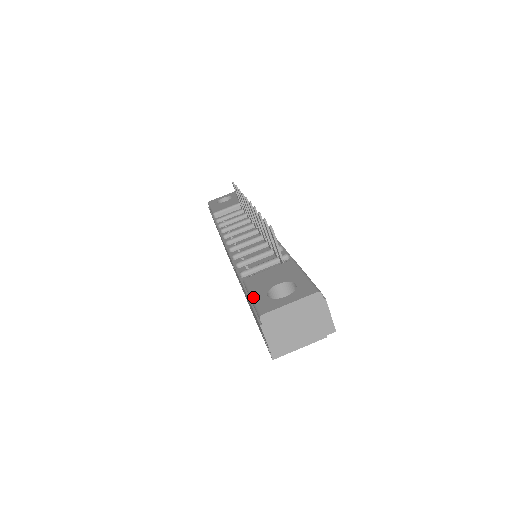
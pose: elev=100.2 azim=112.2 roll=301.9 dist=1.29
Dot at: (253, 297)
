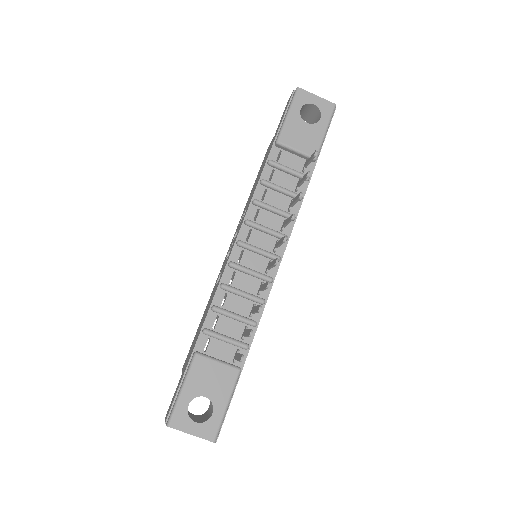
Dot at: (181, 394)
